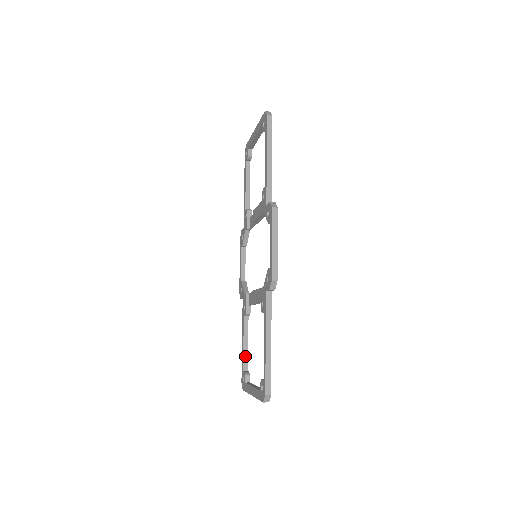
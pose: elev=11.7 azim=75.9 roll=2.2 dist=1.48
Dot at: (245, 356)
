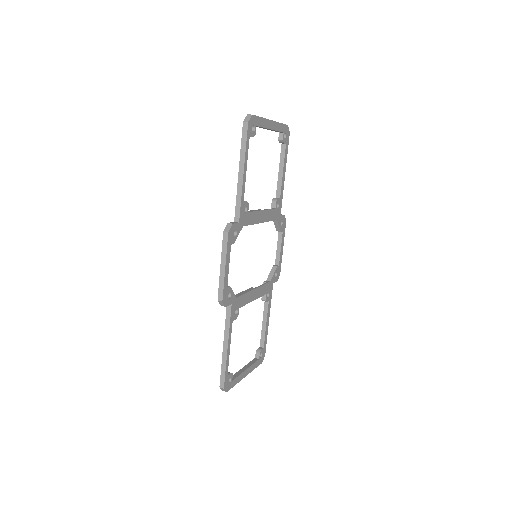
Dot at: (263, 335)
